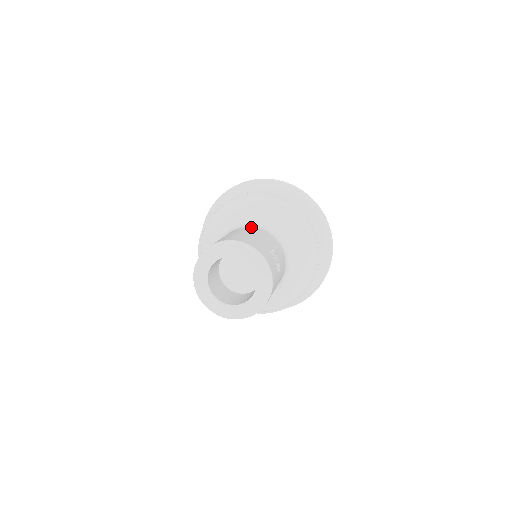
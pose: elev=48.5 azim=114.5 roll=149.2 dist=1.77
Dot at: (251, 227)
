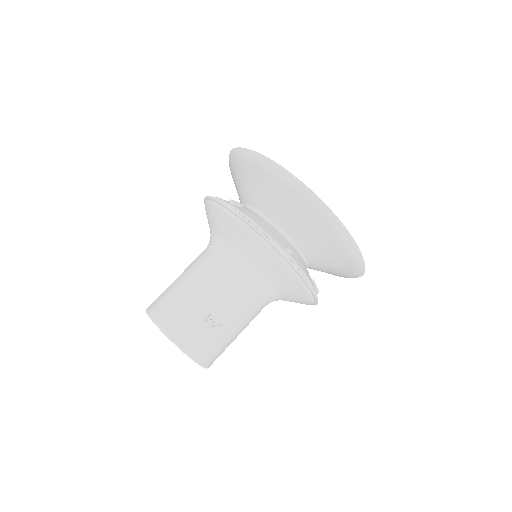
Dot at: (209, 254)
